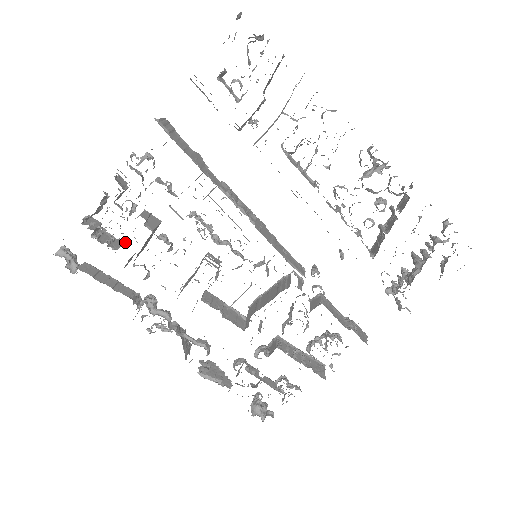
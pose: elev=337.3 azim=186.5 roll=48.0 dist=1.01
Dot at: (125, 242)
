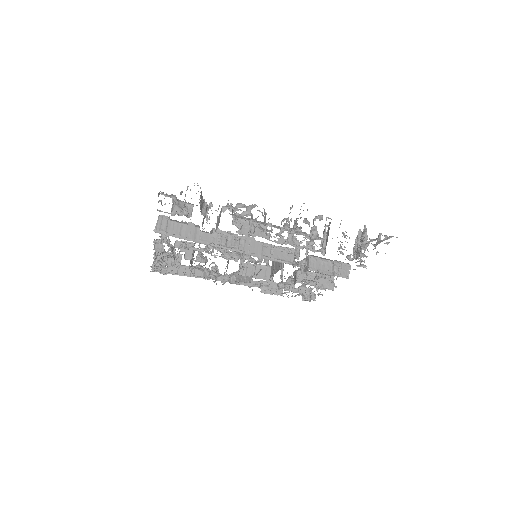
Dot at: occluded
